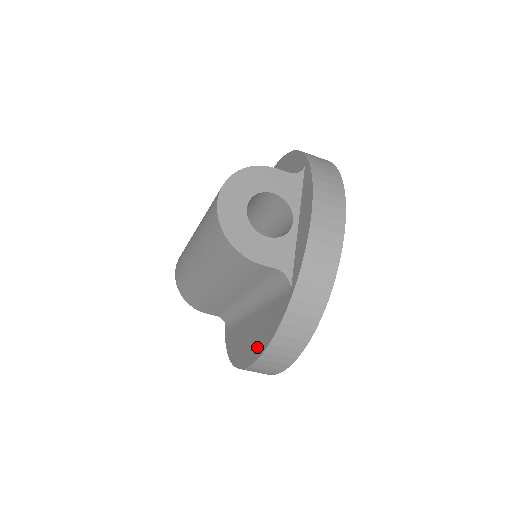
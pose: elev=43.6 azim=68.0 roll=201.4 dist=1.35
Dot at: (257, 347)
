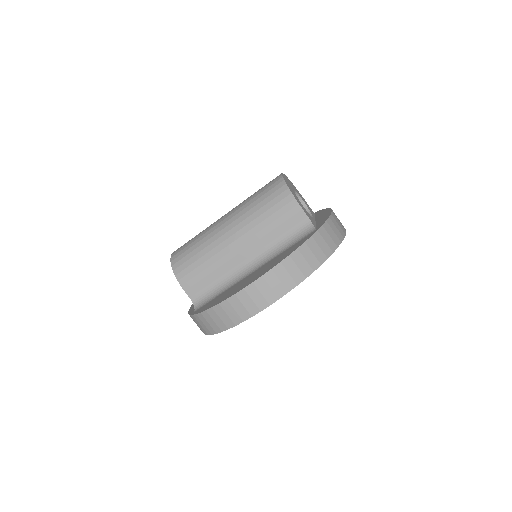
Dot at: (268, 269)
